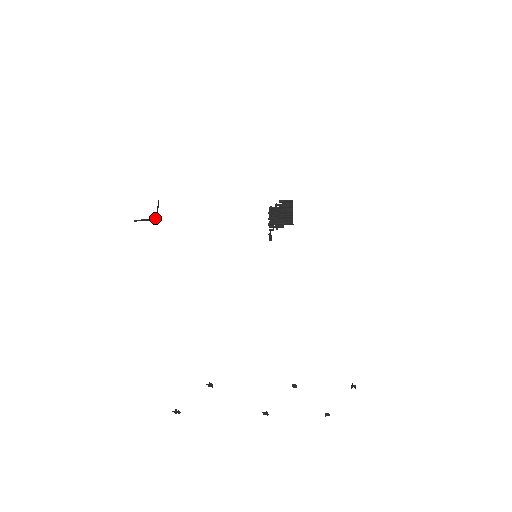
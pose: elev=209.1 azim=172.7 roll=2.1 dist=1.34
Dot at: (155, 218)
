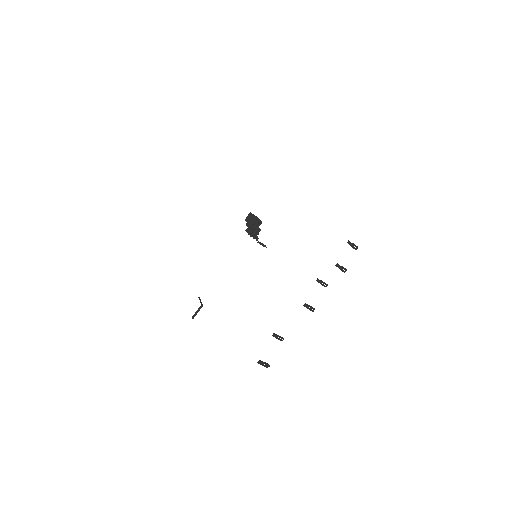
Dot at: (201, 305)
